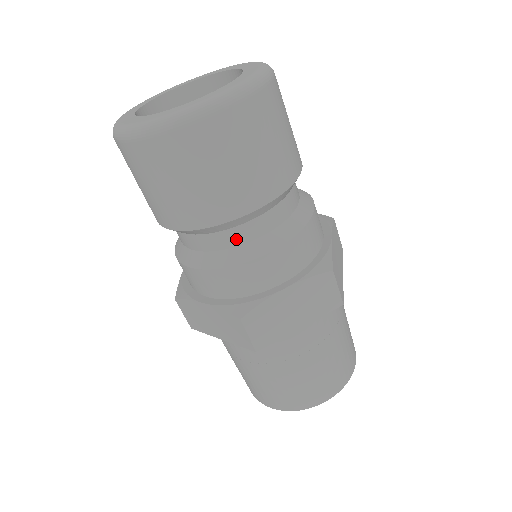
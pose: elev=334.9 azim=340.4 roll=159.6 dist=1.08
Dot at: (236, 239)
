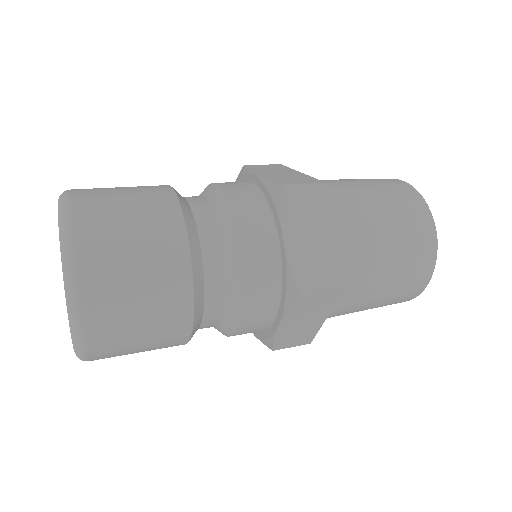
Dot at: (211, 326)
